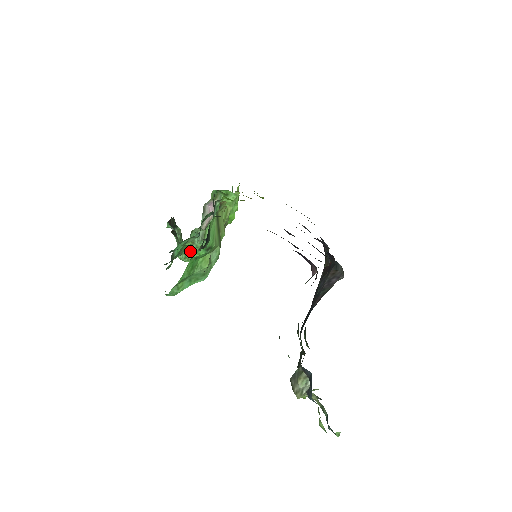
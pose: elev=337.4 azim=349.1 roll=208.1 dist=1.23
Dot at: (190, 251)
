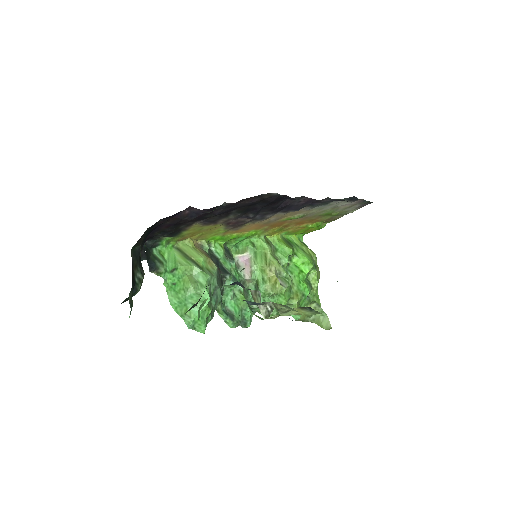
Dot at: occluded
